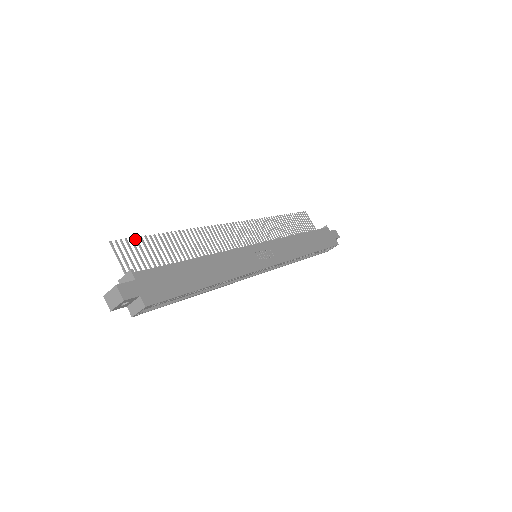
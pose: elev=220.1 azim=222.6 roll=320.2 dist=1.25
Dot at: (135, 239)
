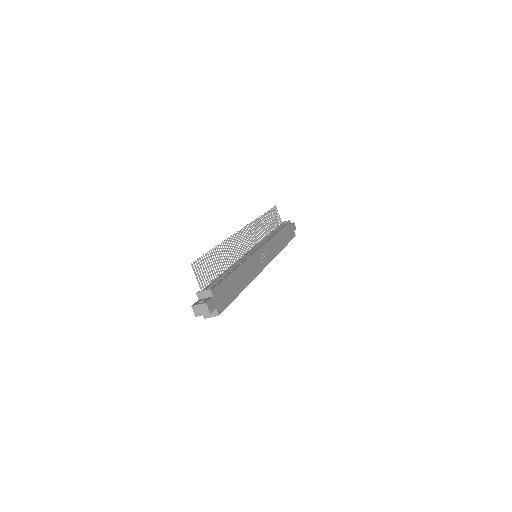
Dot at: (201, 257)
